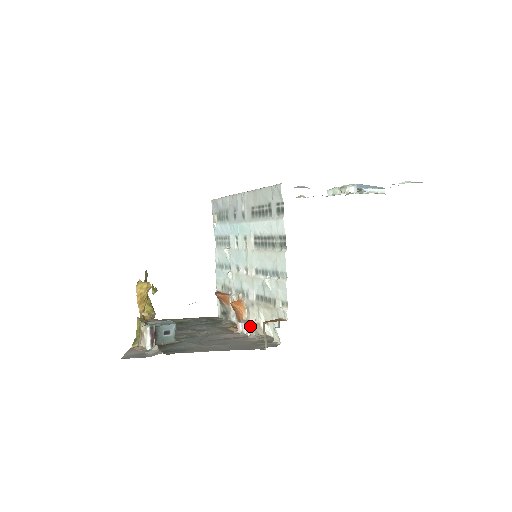
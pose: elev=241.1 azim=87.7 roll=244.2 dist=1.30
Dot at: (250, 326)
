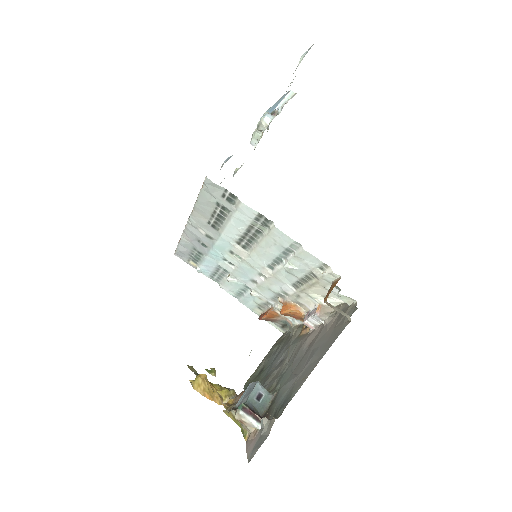
Dot at: (316, 315)
